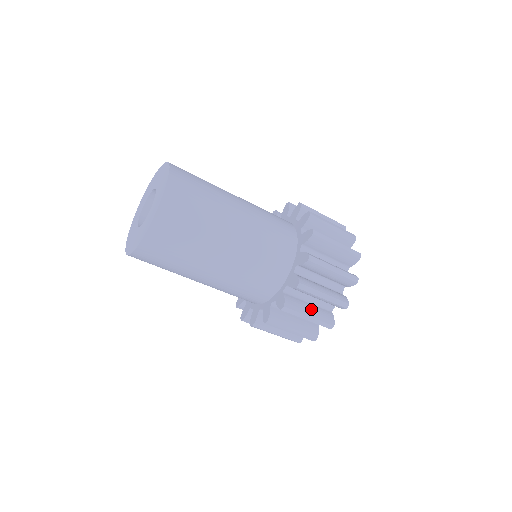
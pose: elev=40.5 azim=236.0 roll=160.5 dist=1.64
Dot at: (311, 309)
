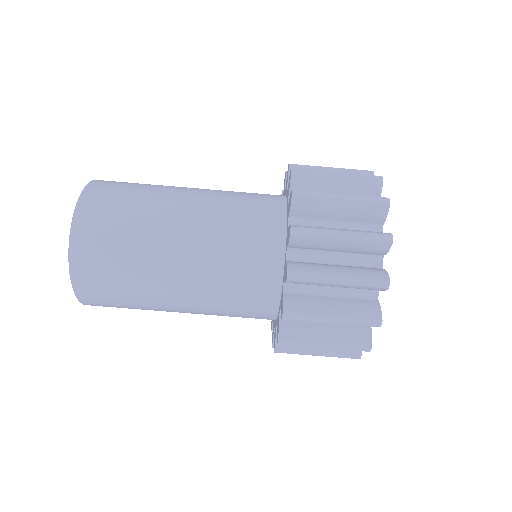
Dot at: occluded
